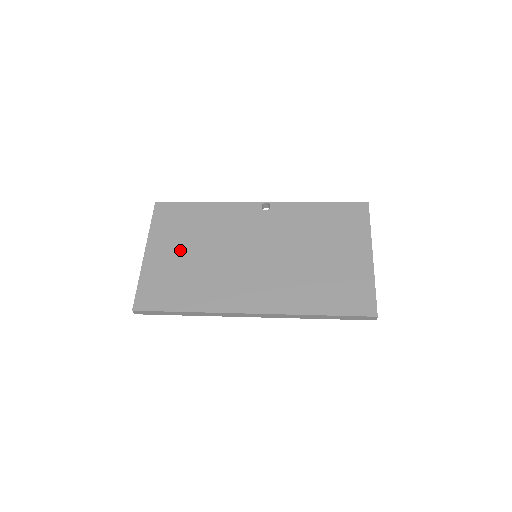
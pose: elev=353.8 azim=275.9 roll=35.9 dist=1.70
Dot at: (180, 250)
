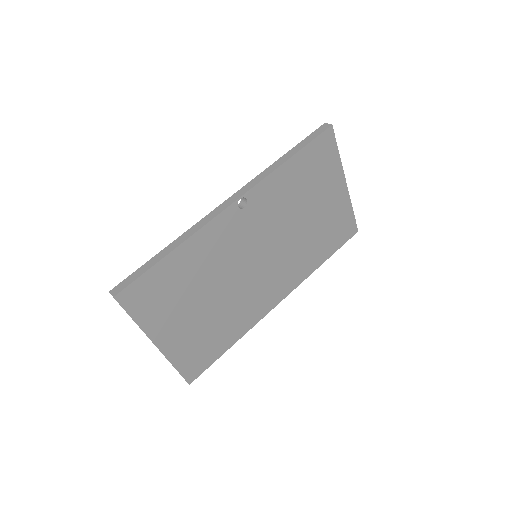
Dot at: (189, 314)
